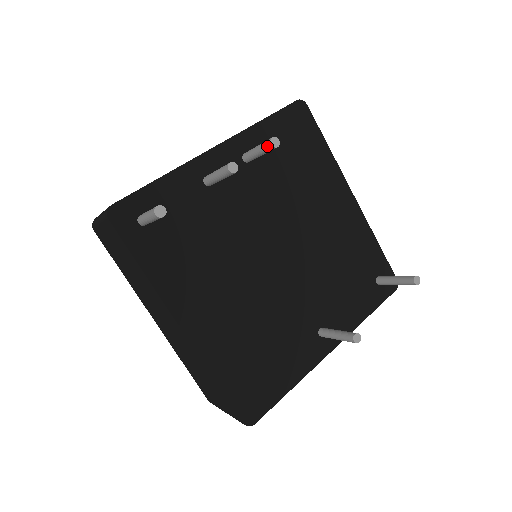
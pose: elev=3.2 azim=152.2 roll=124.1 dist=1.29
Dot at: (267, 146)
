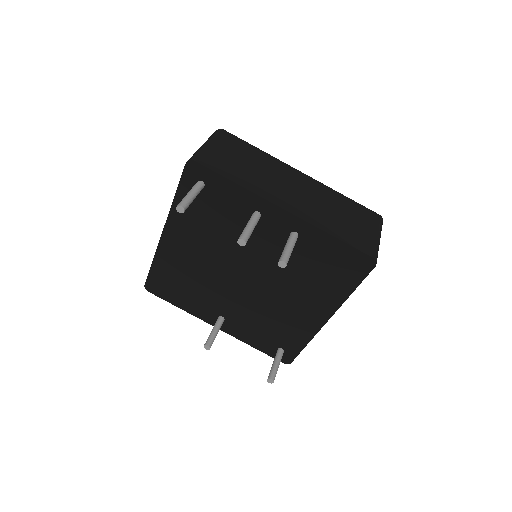
Dot at: (280, 258)
